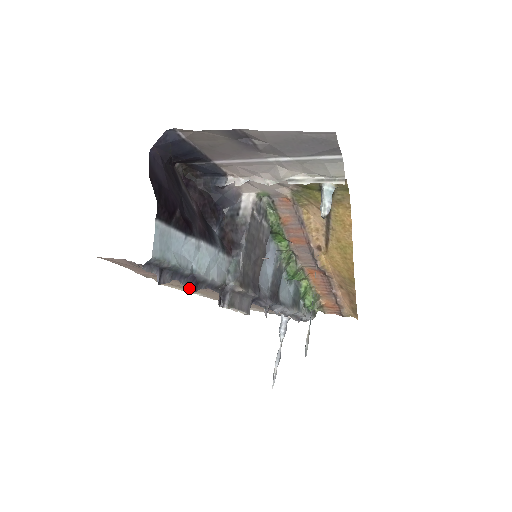
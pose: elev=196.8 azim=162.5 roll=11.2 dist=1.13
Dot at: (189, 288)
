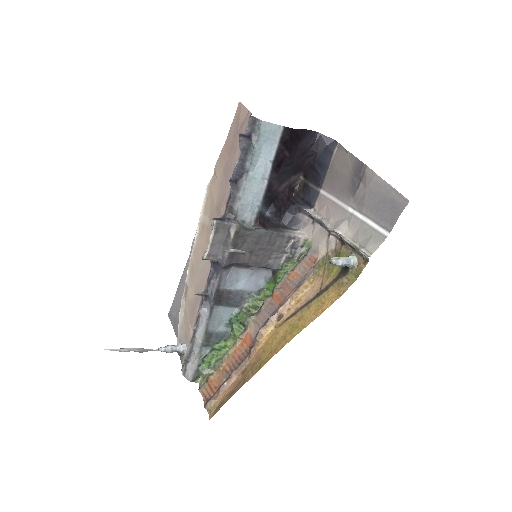
Dot at: (207, 214)
